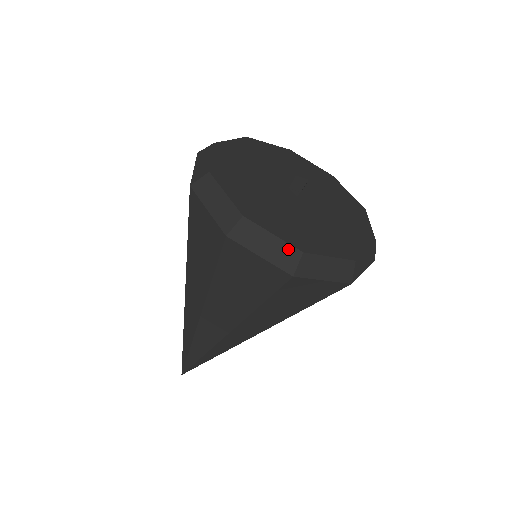
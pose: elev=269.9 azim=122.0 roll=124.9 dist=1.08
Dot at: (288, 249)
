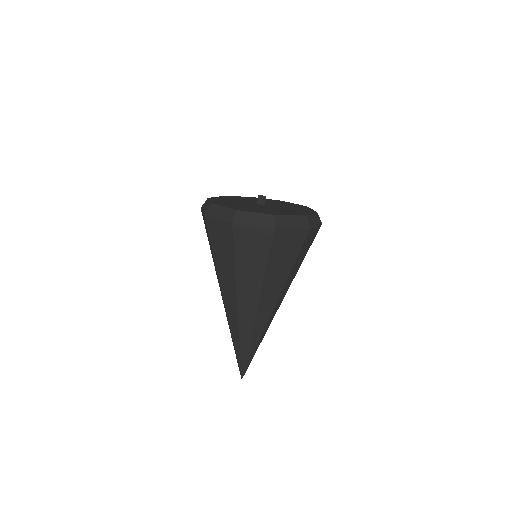
Dot at: (266, 216)
